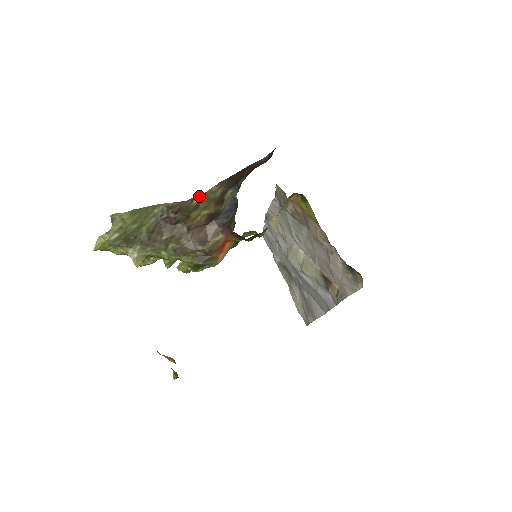
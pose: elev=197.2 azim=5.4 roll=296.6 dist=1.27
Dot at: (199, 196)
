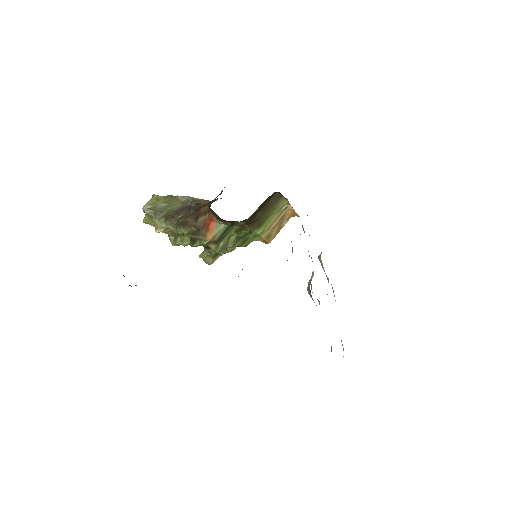
Dot at: (221, 198)
